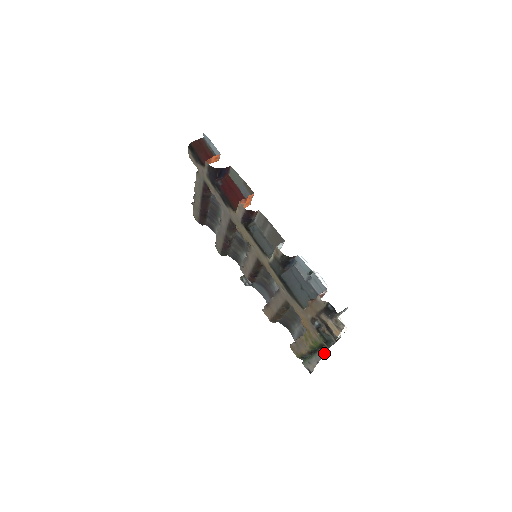
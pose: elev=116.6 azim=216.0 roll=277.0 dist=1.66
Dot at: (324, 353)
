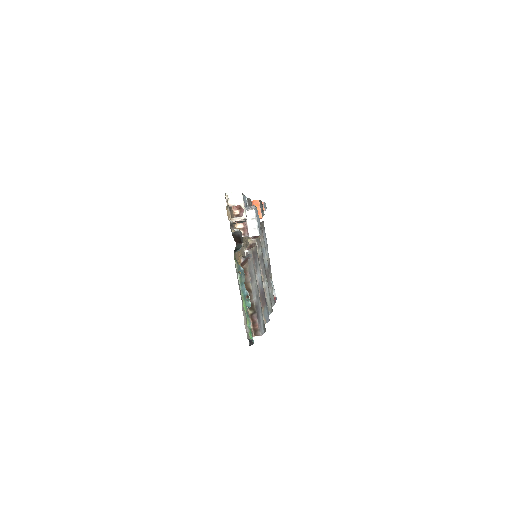
Dot at: (236, 270)
